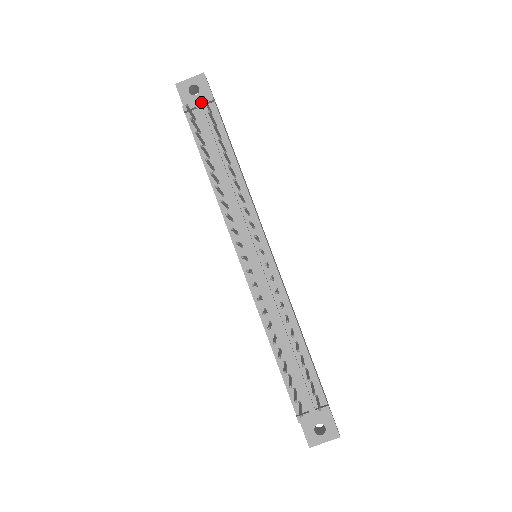
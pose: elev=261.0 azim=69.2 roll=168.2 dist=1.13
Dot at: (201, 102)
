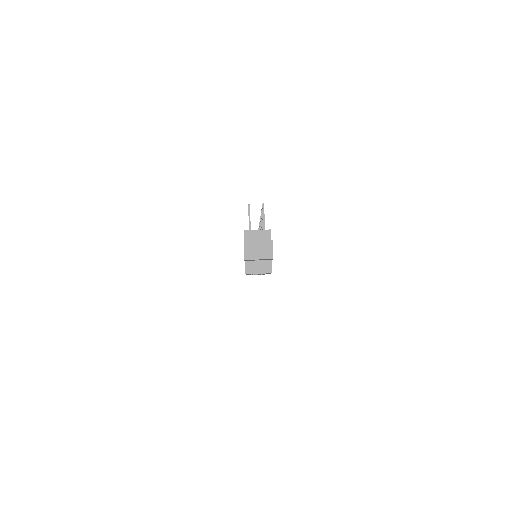
Dot at: occluded
